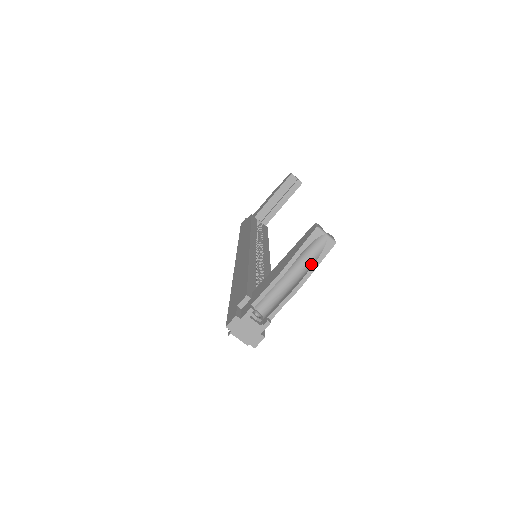
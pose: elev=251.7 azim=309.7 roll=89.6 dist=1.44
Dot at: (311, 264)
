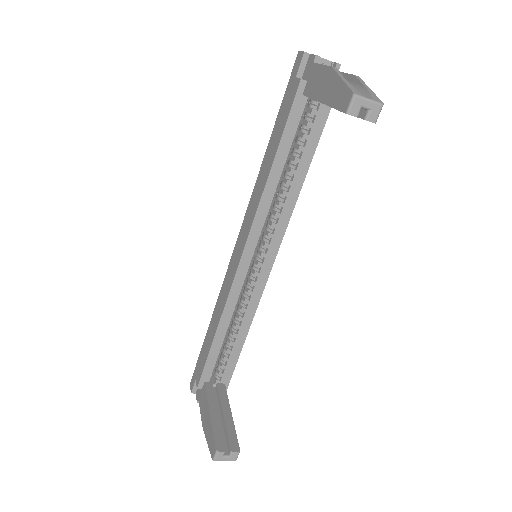
Dot at: occluded
